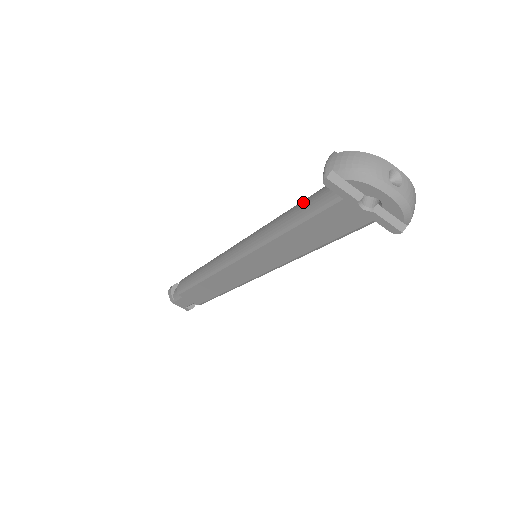
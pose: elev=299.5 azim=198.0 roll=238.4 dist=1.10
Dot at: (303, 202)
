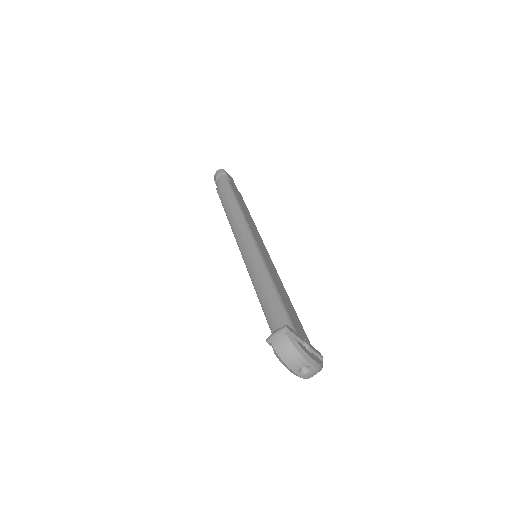
Dot at: (273, 303)
